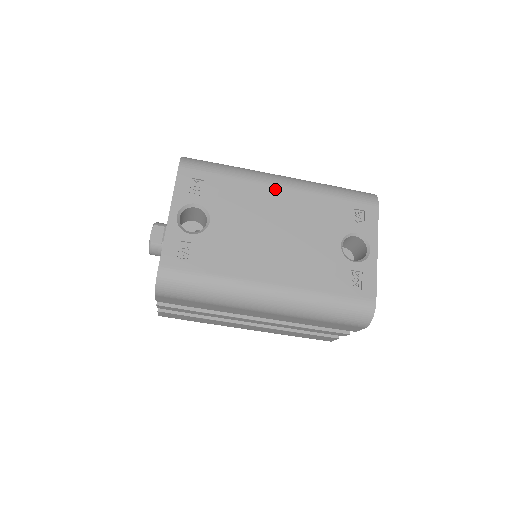
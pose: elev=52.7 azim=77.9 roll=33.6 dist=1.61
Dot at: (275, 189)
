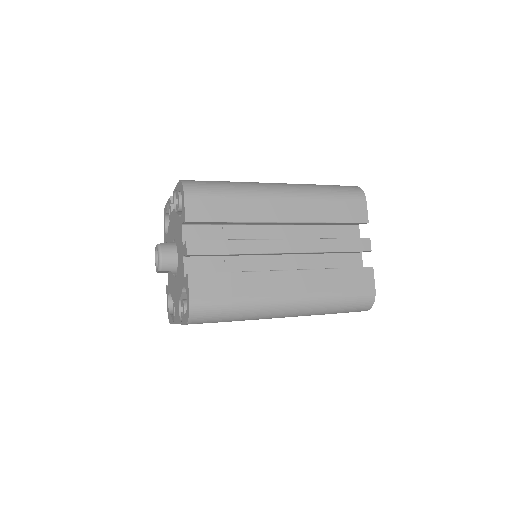
Dot at: occluded
